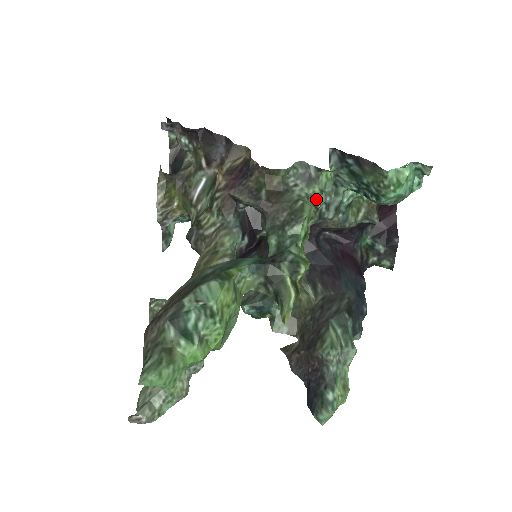
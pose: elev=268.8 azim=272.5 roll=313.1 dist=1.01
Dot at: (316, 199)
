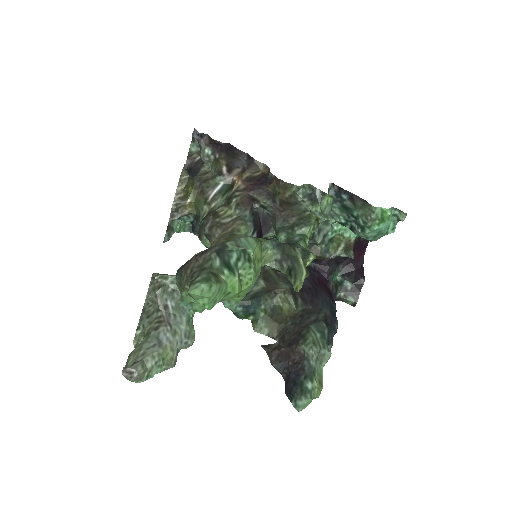
Dot at: (317, 216)
